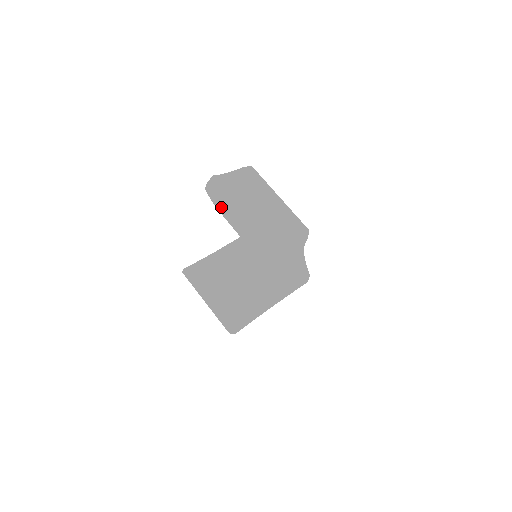
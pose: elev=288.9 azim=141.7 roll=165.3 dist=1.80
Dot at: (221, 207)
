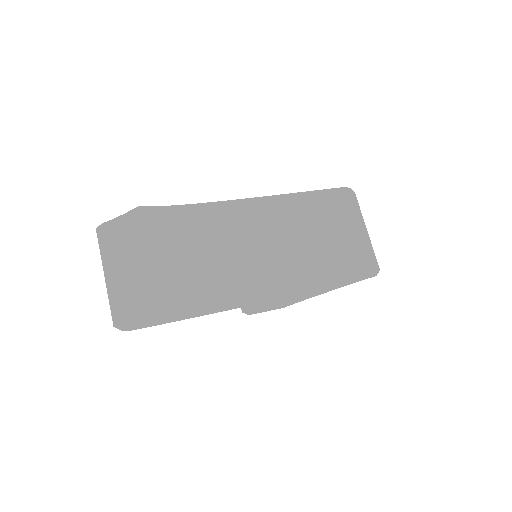
Dot at: occluded
